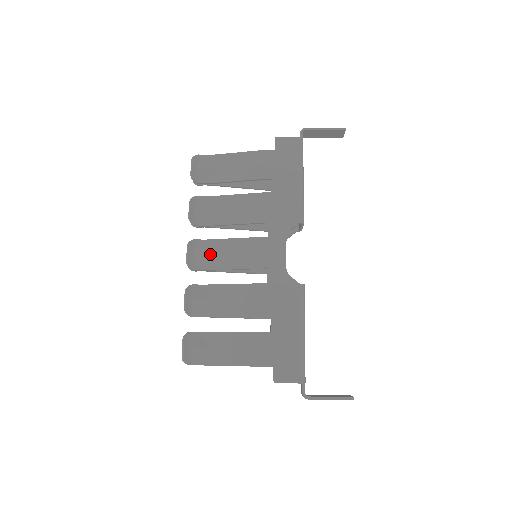
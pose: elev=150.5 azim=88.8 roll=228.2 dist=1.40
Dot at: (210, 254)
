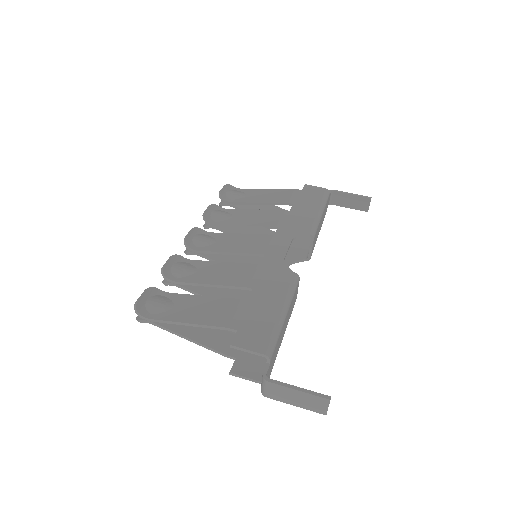
Dot at: (210, 240)
